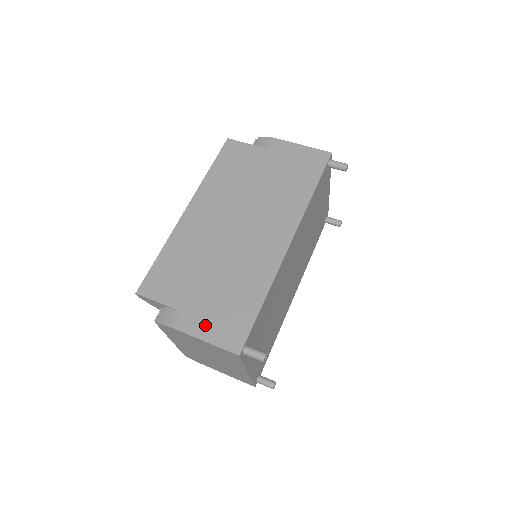
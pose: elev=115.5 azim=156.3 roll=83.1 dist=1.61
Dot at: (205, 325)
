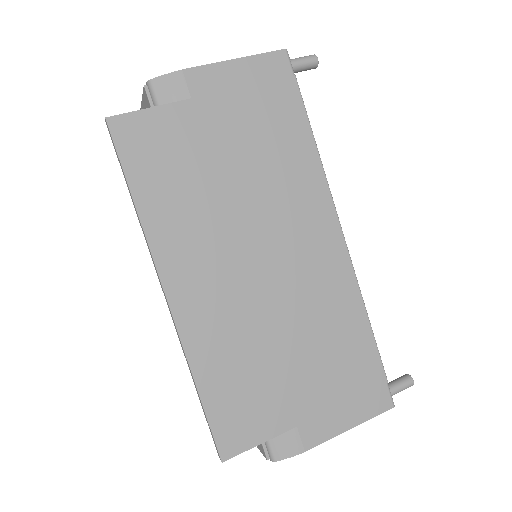
Dot at: (338, 413)
